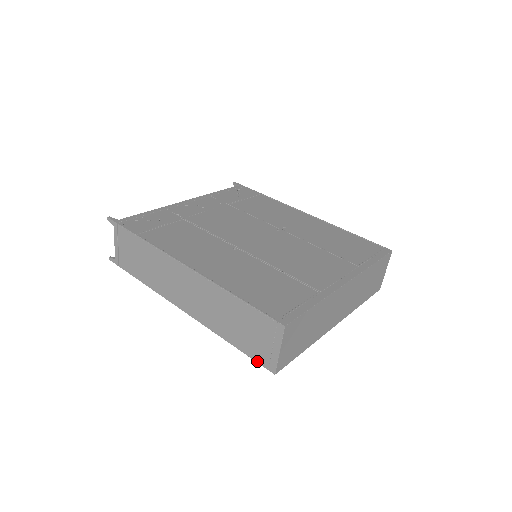
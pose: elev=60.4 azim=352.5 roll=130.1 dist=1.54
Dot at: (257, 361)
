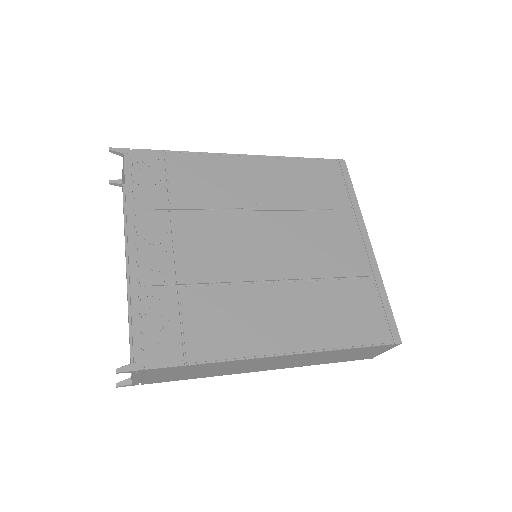
Dot at: occluded
